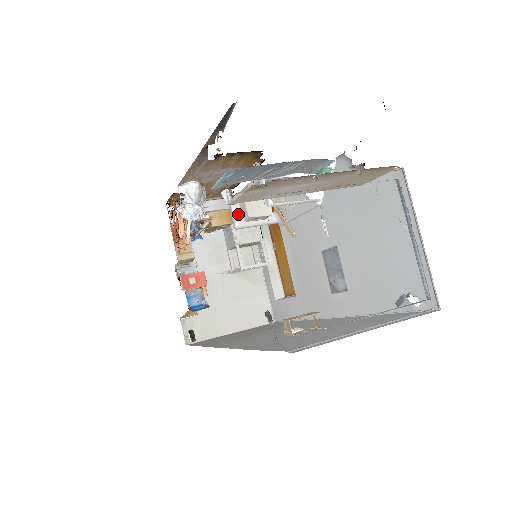
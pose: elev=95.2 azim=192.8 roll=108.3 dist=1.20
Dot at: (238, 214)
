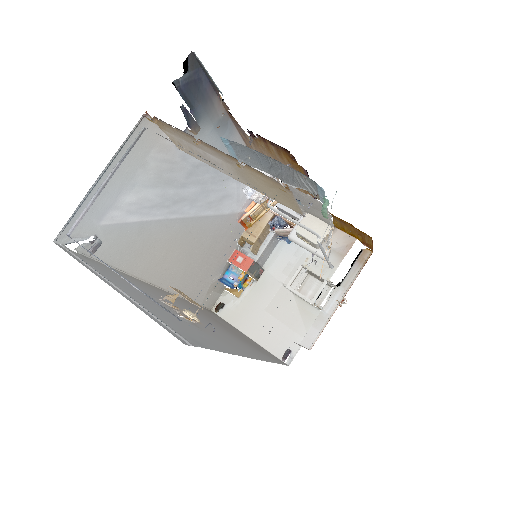
Dot at: occluded
